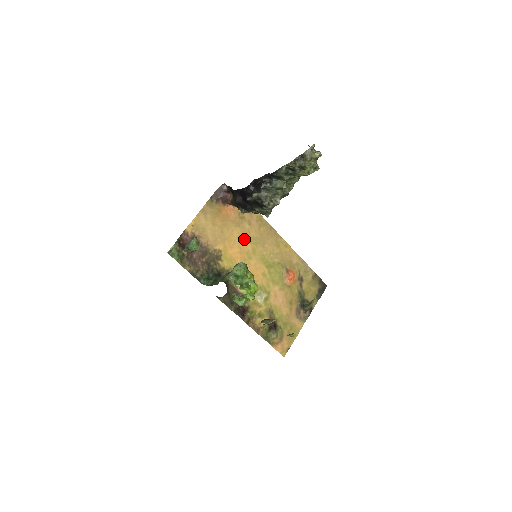
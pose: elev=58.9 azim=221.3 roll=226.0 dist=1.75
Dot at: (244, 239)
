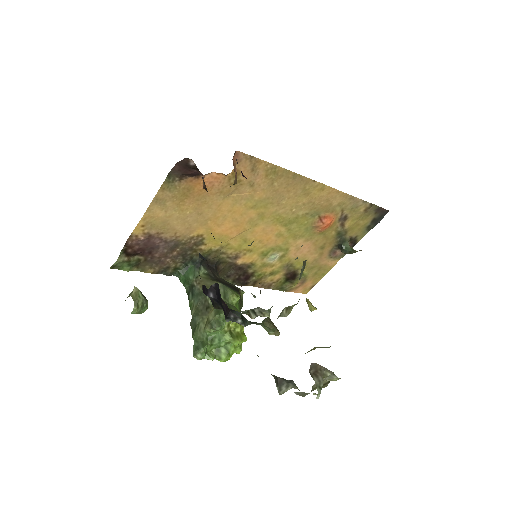
Dot at: (242, 208)
